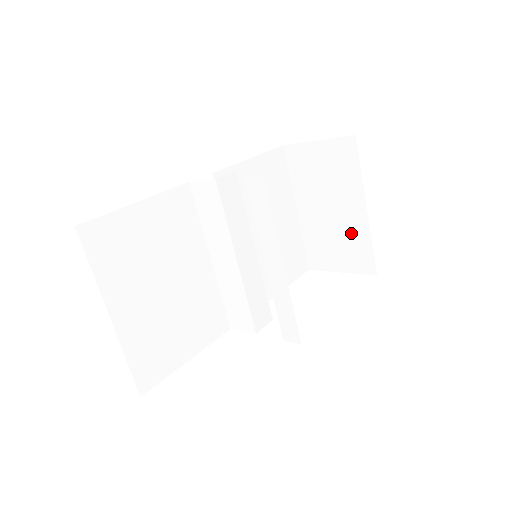
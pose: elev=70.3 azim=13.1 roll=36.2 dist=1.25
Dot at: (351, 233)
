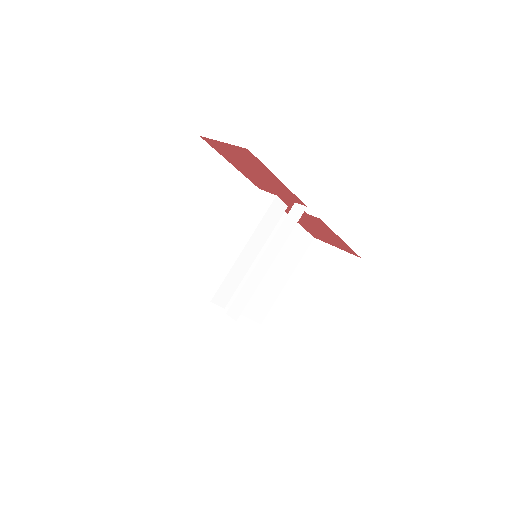
Dot at: (310, 316)
